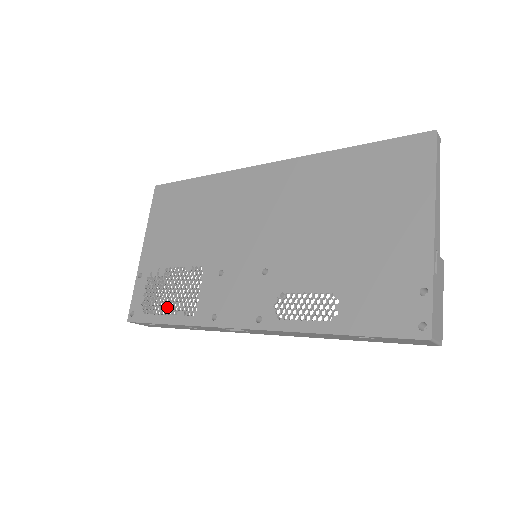
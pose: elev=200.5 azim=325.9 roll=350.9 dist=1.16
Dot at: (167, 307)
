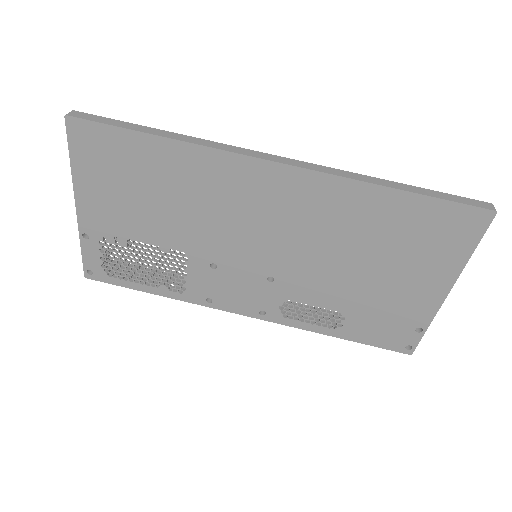
Dot at: (142, 278)
